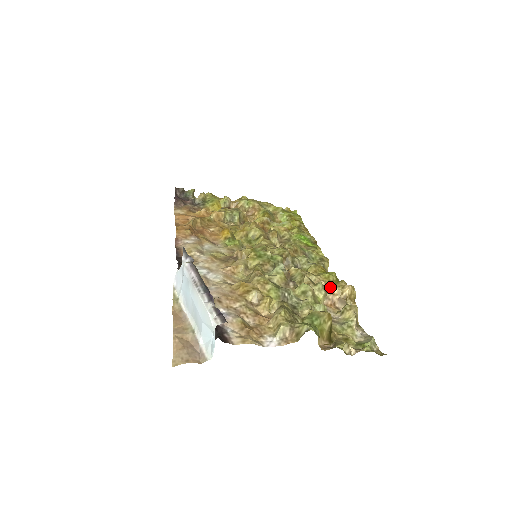
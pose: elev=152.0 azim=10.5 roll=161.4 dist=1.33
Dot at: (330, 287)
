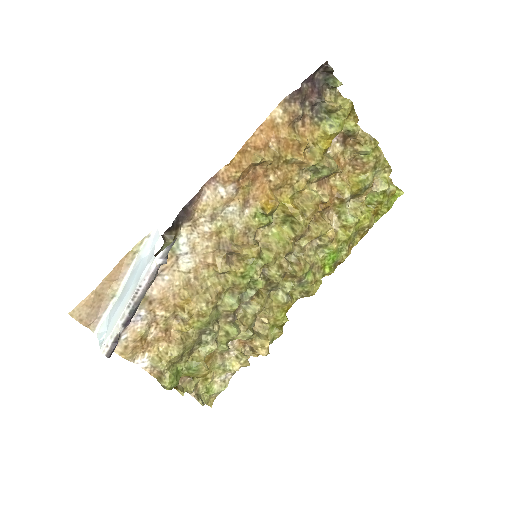
Dot at: (265, 329)
